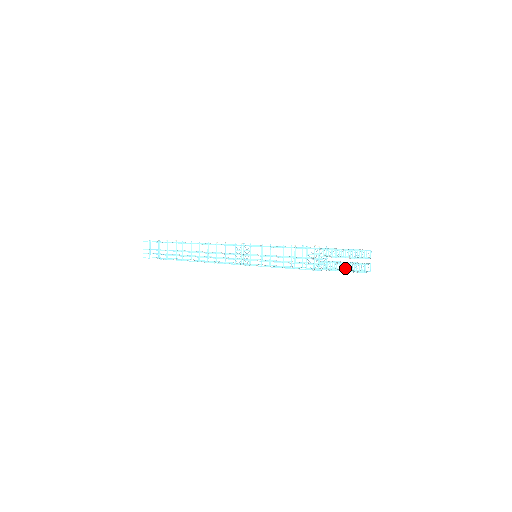
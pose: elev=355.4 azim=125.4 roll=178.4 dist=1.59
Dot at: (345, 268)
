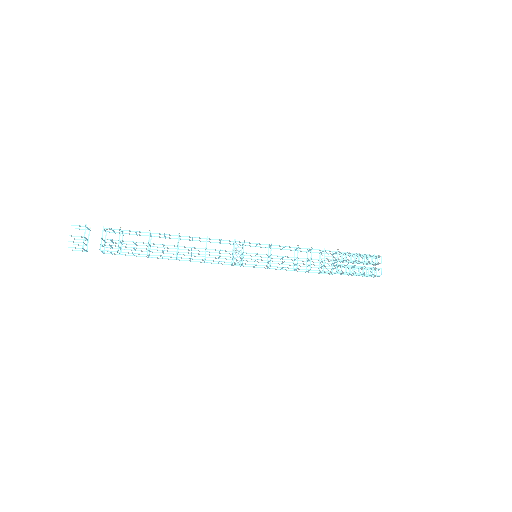
Dot at: occluded
